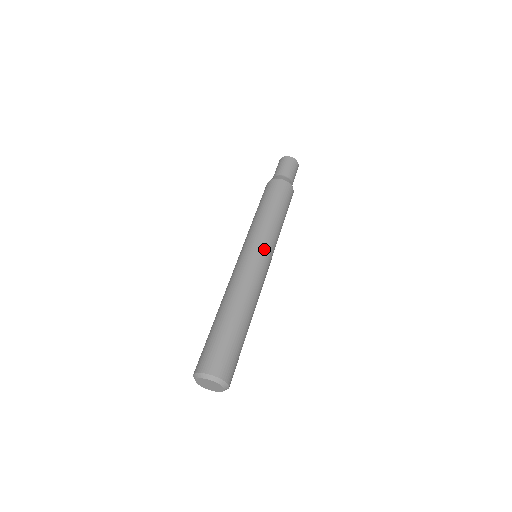
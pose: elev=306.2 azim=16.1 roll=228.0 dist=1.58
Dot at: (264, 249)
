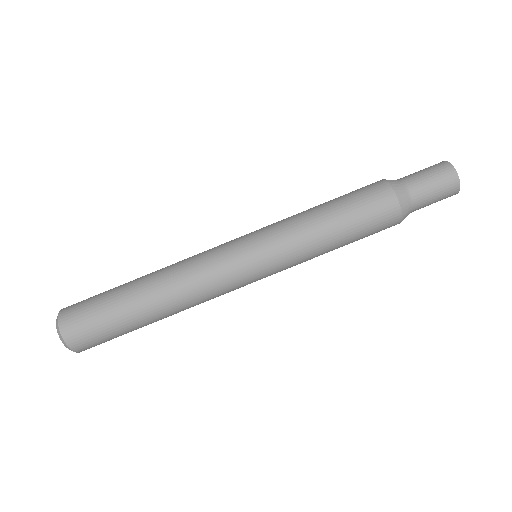
Dot at: (261, 267)
